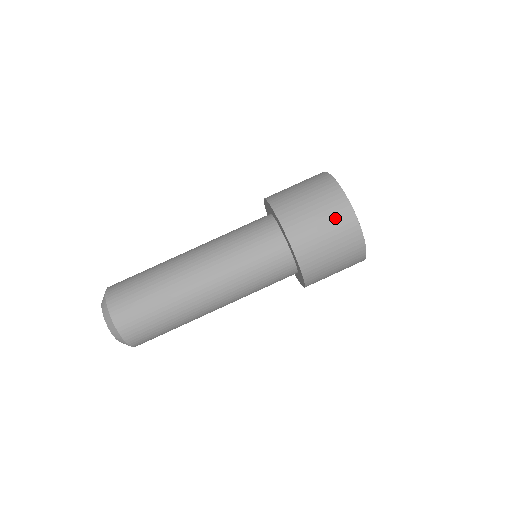
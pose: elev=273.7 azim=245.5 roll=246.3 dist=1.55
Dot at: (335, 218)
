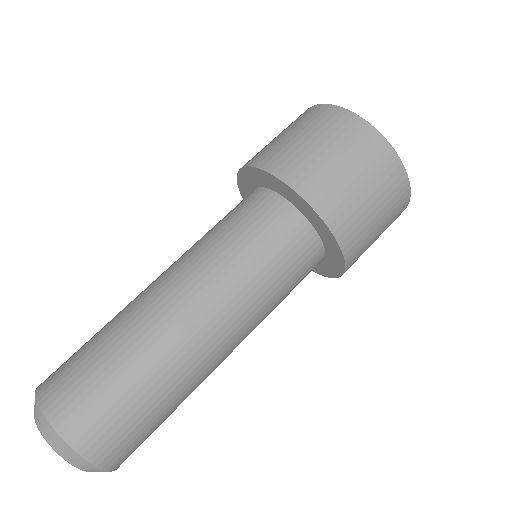
Dot at: (323, 126)
